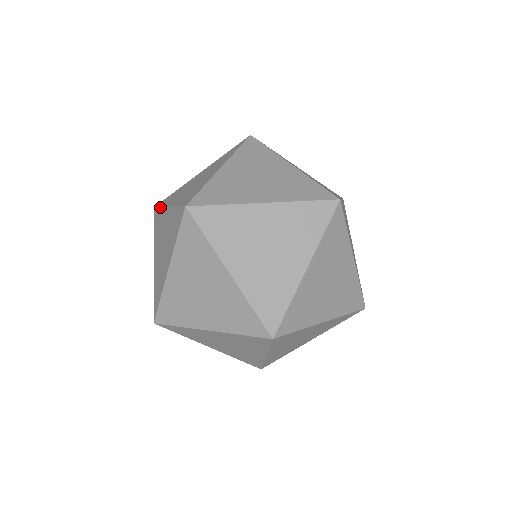
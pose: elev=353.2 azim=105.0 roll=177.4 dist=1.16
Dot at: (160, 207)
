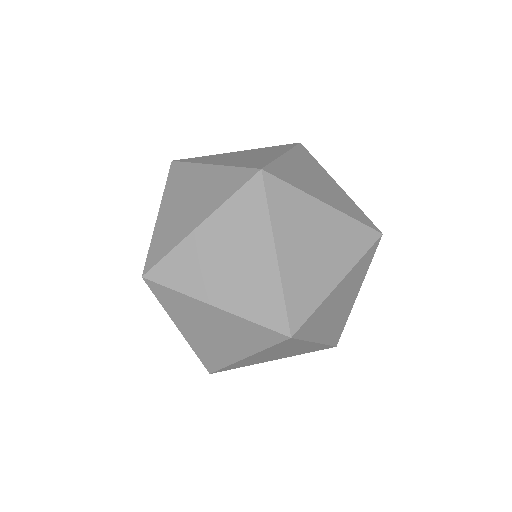
Dot at: (178, 292)
